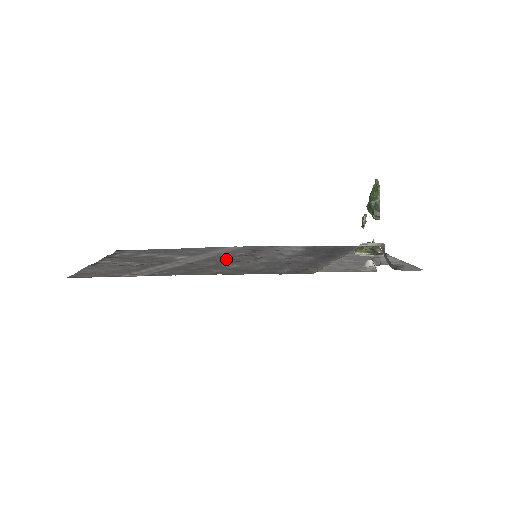
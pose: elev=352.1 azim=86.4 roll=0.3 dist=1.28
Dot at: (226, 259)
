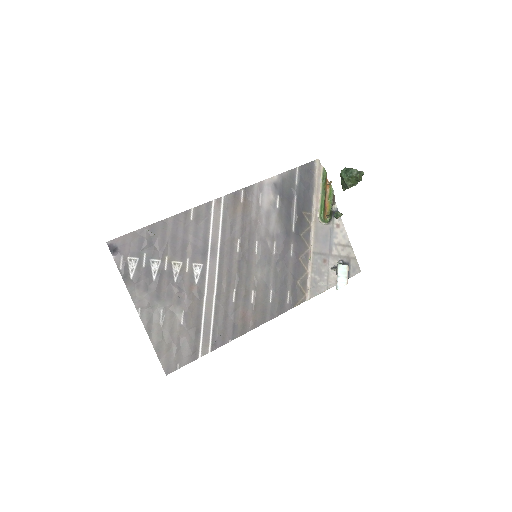
Dot at: (237, 272)
